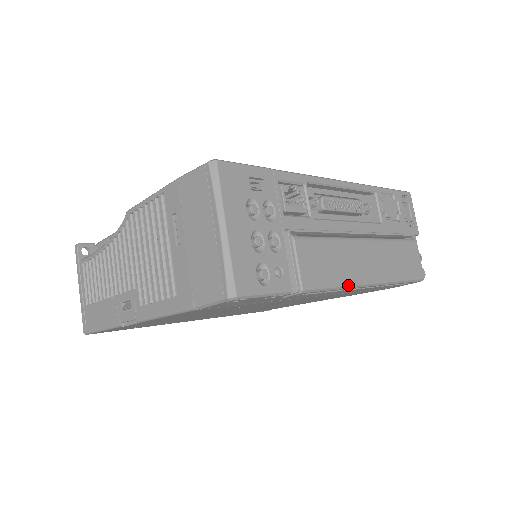
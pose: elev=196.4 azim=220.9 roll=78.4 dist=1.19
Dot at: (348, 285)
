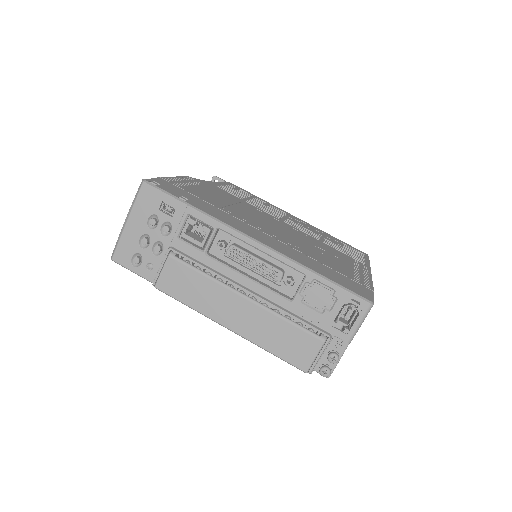
Dot at: (199, 311)
